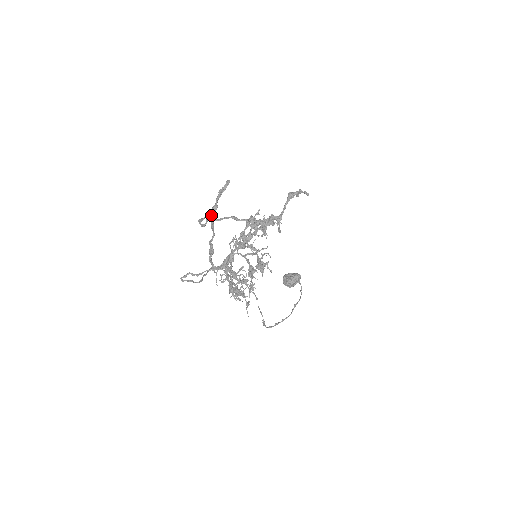
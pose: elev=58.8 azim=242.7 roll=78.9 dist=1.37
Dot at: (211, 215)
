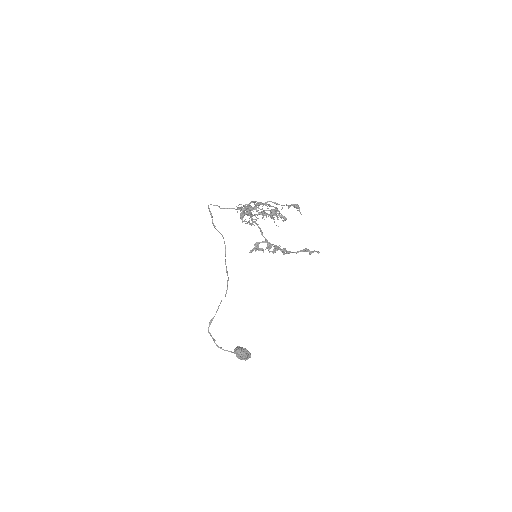
Dot at: occluded
